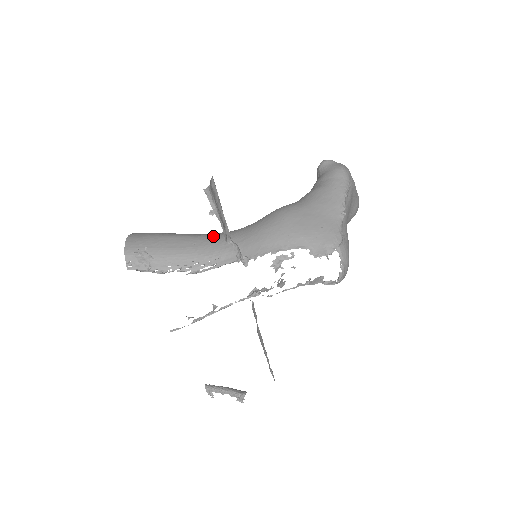
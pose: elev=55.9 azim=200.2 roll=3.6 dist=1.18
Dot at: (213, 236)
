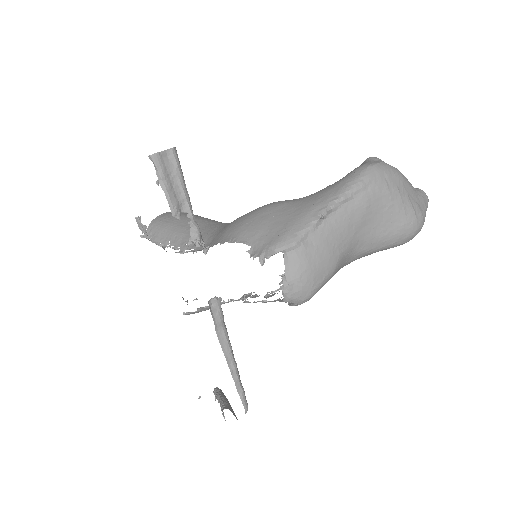
Dot at: (218, 223)
